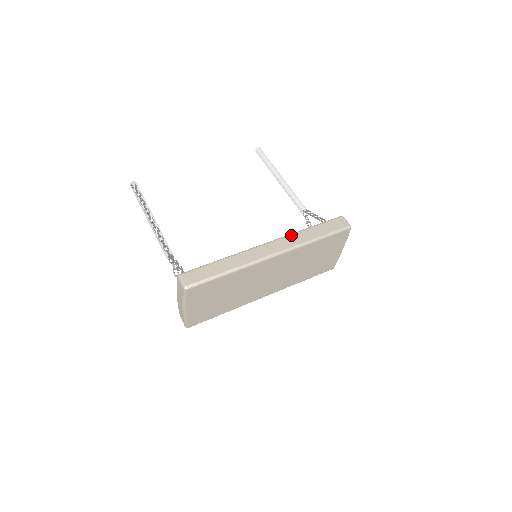
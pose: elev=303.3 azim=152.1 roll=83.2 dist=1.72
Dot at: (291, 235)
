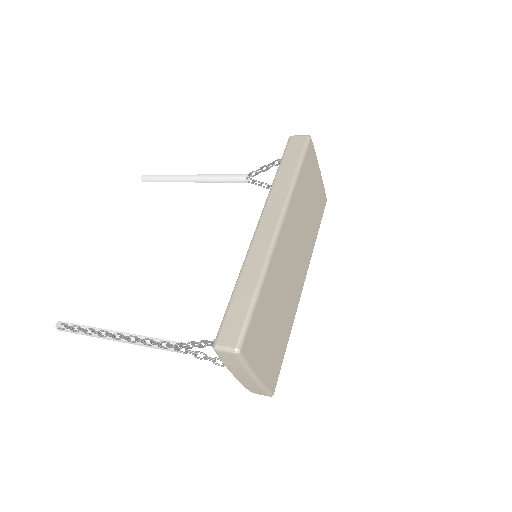
Dot at: (270, 196)
